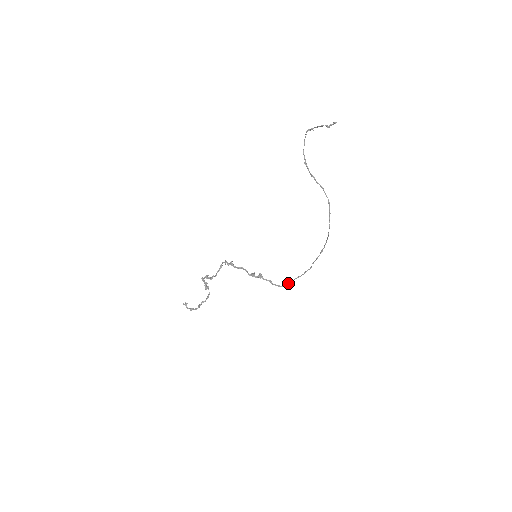
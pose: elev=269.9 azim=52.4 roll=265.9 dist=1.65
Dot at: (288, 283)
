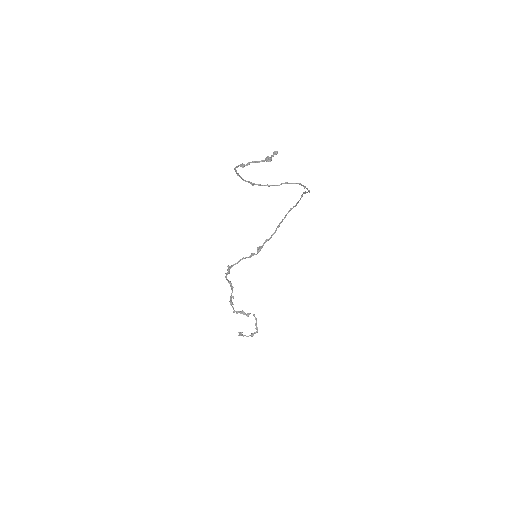
Dot at: (279, 224)
